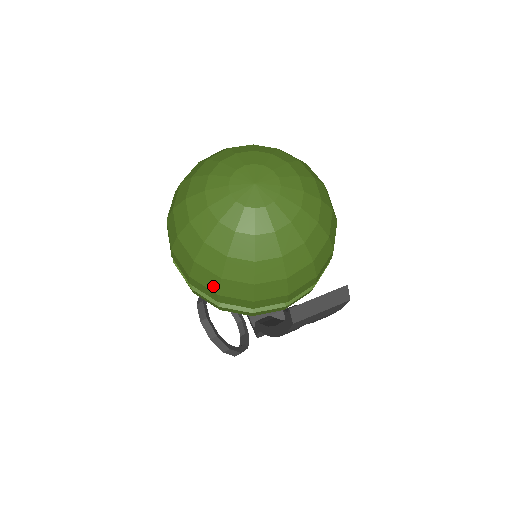
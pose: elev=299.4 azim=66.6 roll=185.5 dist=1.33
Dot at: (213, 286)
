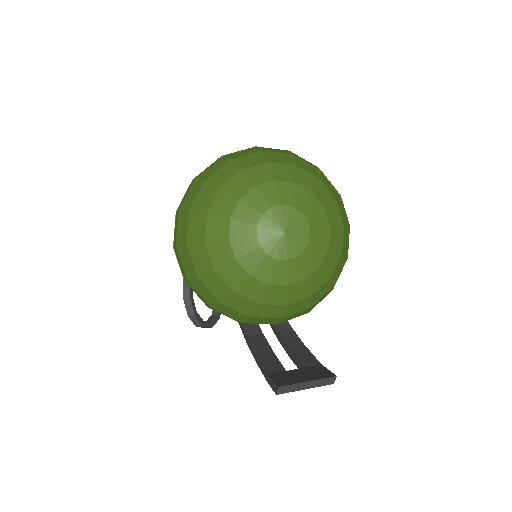
Dot at: (209, 301)
